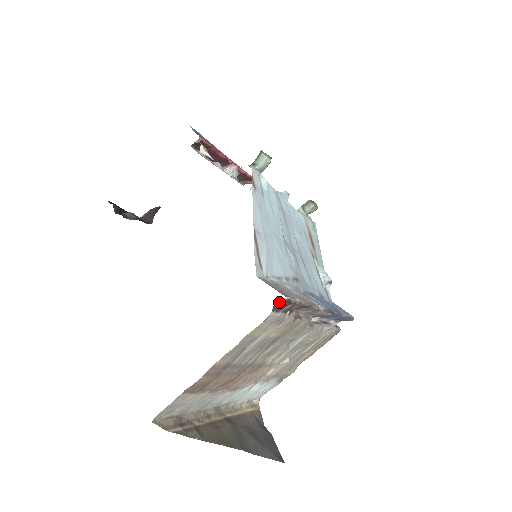
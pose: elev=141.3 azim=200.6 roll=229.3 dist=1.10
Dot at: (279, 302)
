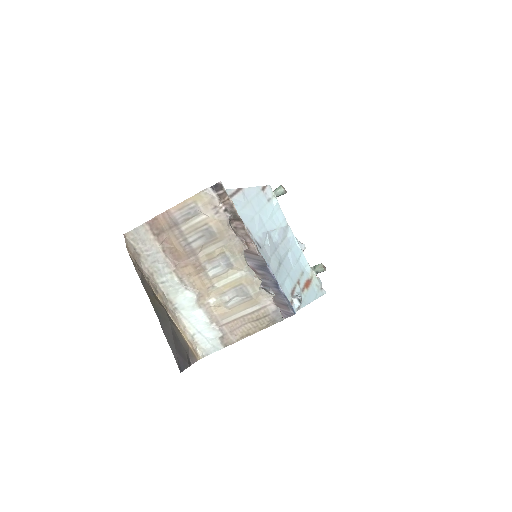
Dot at: (216, 184)
